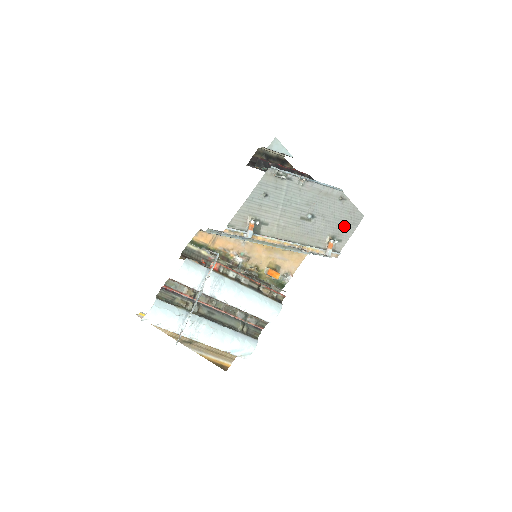
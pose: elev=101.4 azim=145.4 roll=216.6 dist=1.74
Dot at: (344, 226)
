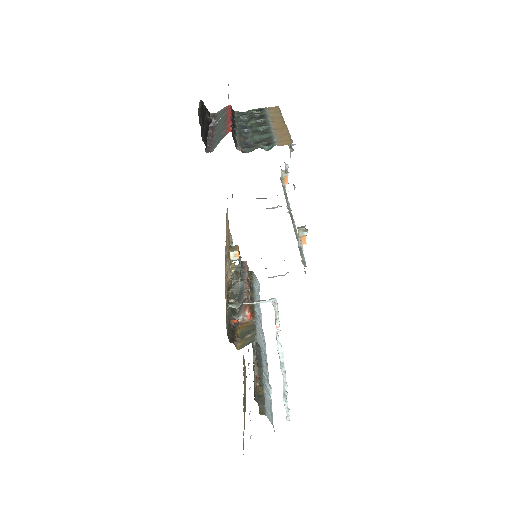
Dot at: occluded
